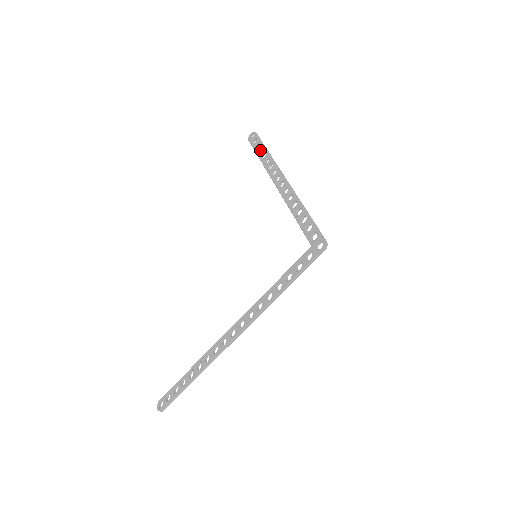
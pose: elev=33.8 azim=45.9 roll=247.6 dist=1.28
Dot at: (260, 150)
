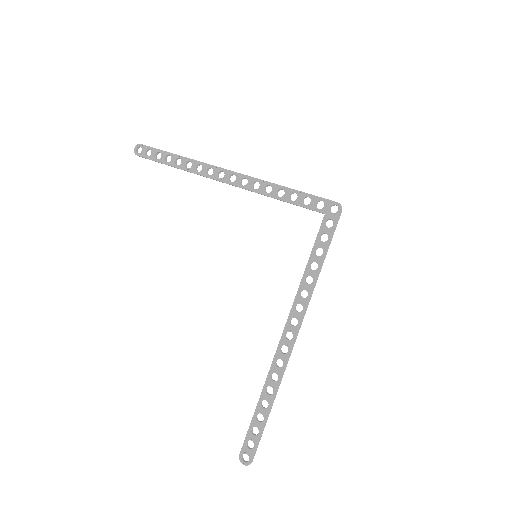
Dot at: (166, 159)
